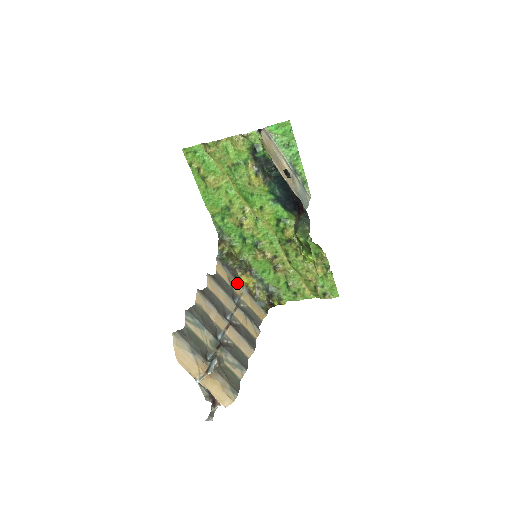
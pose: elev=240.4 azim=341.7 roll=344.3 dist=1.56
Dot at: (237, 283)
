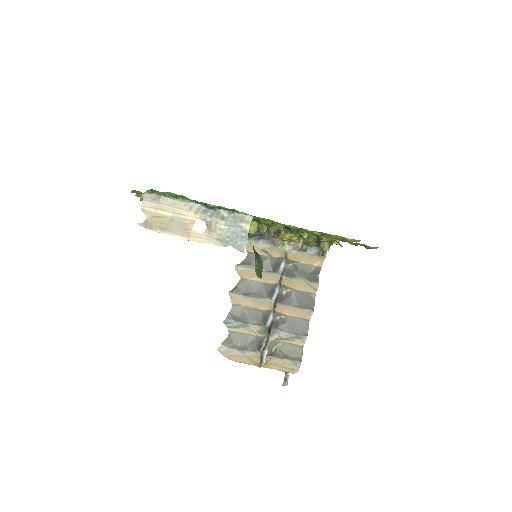
Dot at: (275, 248)
